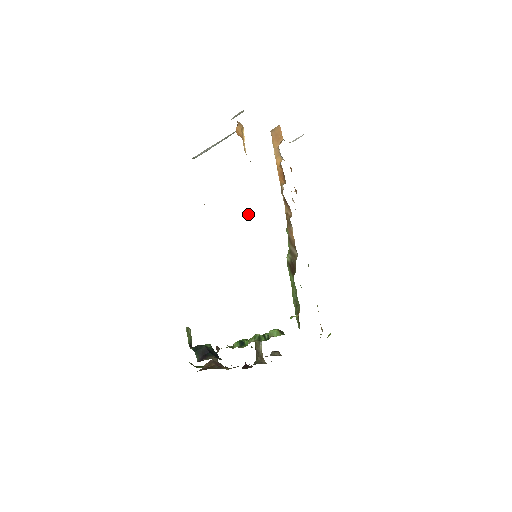
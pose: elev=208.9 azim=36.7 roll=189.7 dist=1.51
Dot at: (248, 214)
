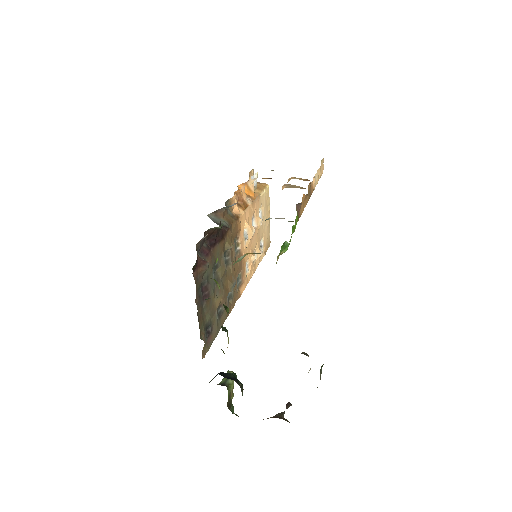
Dot at: (244, 226)
